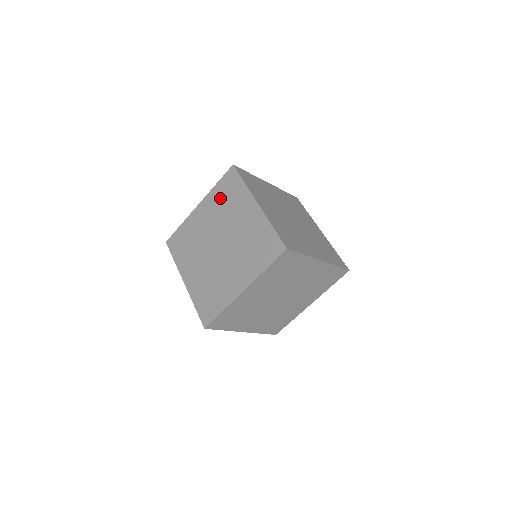
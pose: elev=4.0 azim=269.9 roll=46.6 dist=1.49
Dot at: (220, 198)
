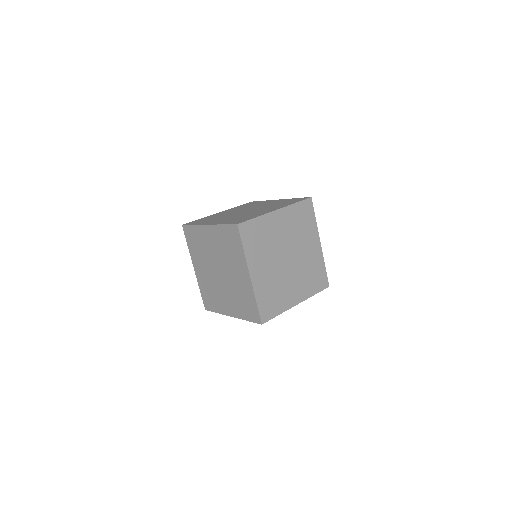
Dot at: occluded
